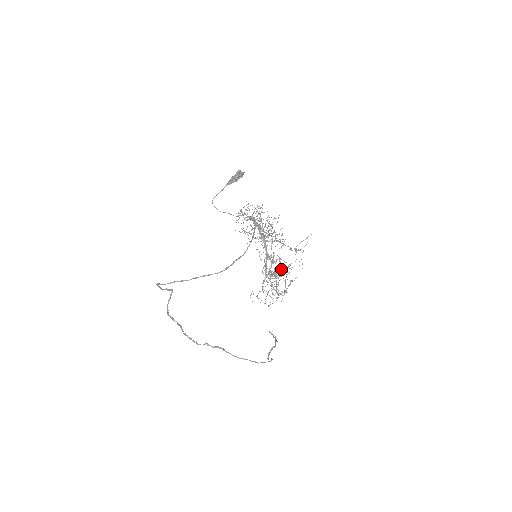
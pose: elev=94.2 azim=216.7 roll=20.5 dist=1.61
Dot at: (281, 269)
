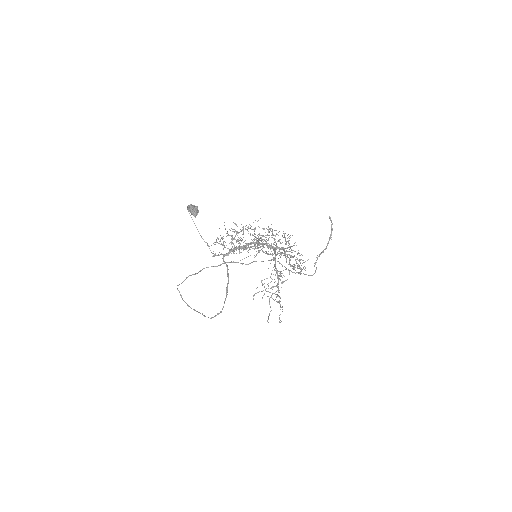
Dot at: occluded
